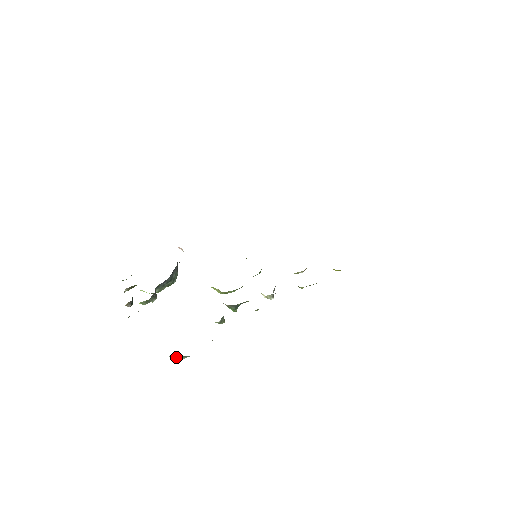
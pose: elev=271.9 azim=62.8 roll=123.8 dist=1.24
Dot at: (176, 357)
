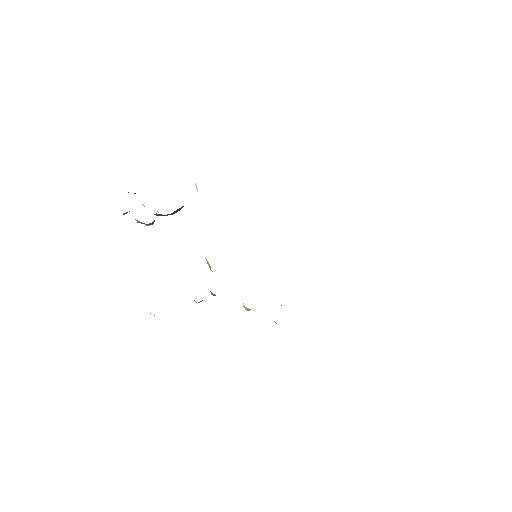
Dot at: occluded
